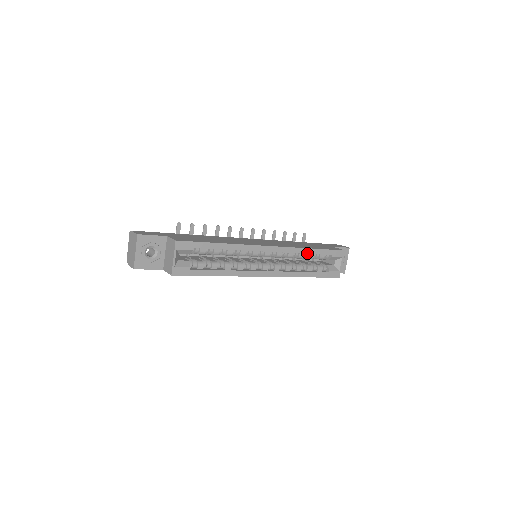
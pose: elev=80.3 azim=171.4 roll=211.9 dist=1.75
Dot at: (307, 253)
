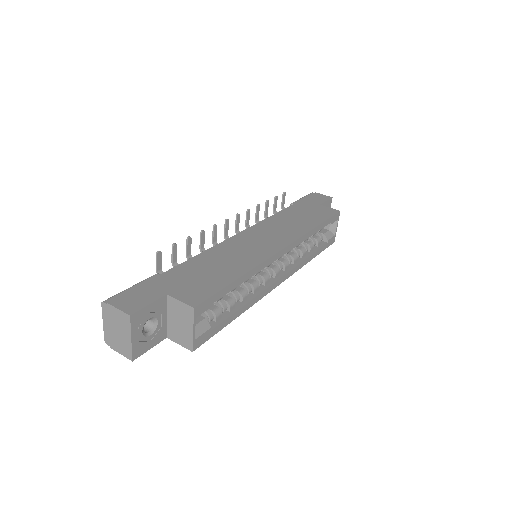
Dot at: (313, 234)
